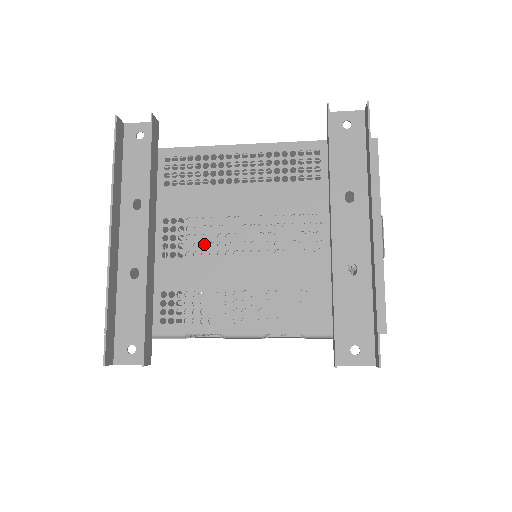
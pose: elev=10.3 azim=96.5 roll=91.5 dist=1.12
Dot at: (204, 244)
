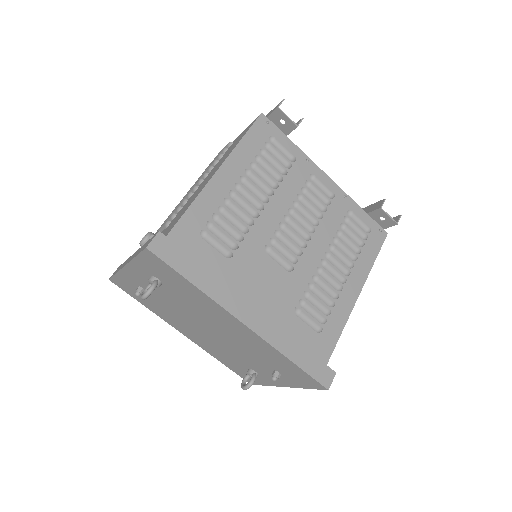
Dot at: occluded
